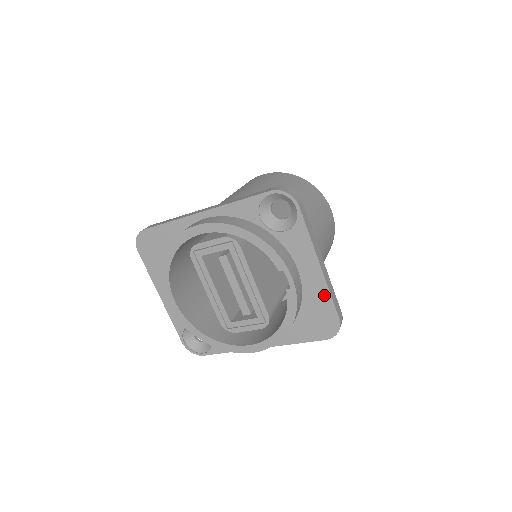
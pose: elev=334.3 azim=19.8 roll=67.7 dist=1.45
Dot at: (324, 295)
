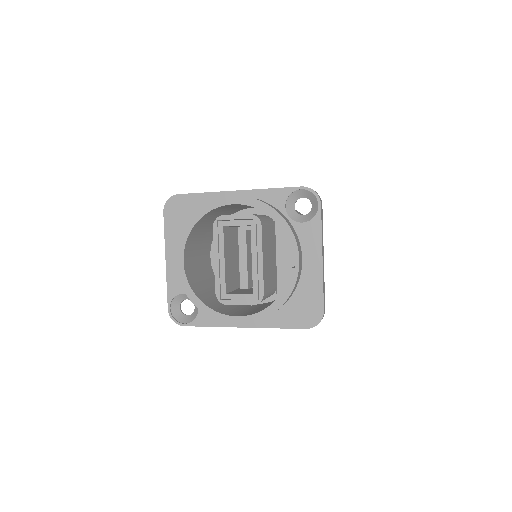
Dot at: (317, 286)
